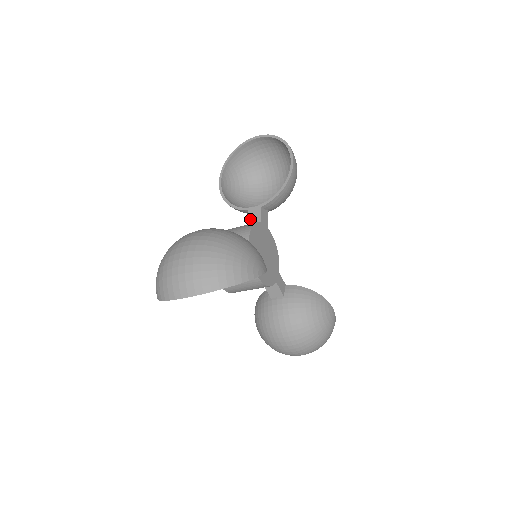
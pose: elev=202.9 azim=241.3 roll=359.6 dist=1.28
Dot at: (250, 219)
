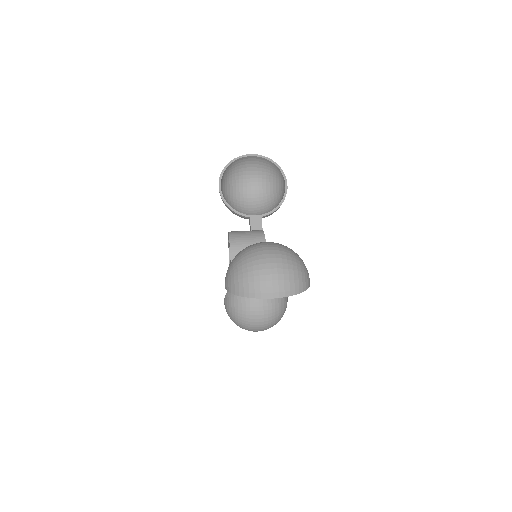
Dot at: (252, 225)
